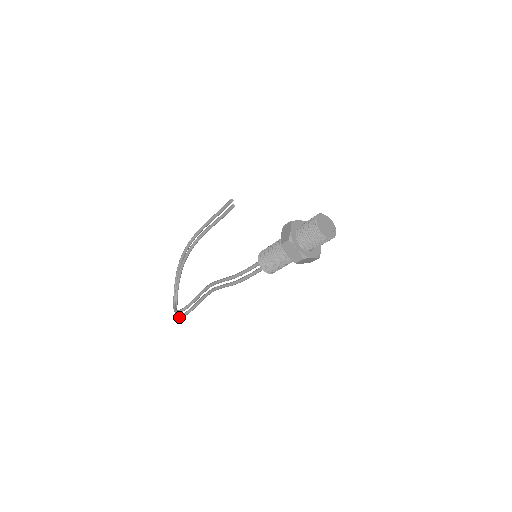
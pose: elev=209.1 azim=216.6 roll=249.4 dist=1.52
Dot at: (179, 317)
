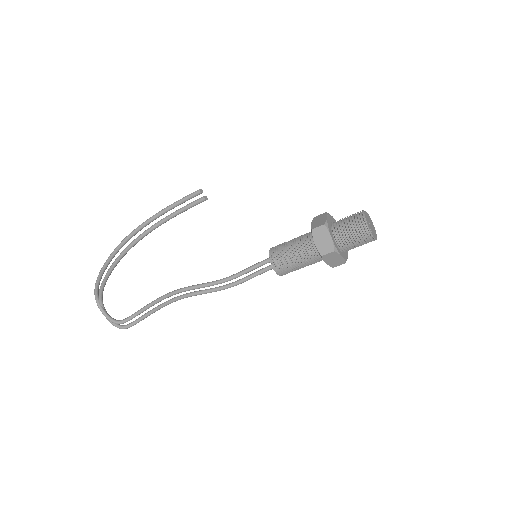
Dot at: (125, 328)
